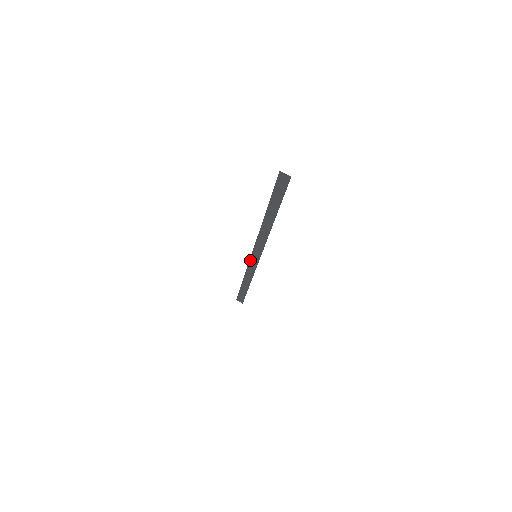
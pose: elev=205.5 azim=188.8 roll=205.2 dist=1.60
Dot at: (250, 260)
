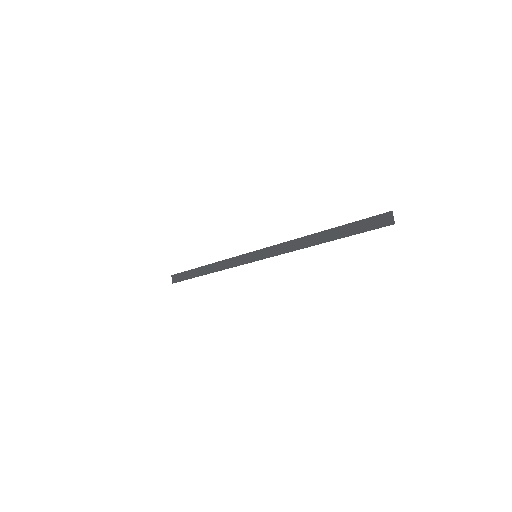
Dot at: (244, 254)
